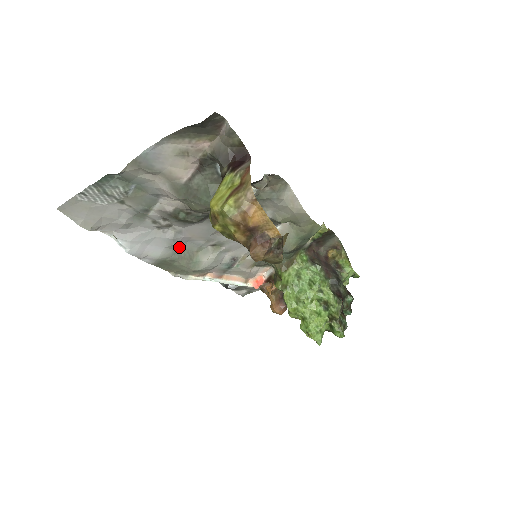
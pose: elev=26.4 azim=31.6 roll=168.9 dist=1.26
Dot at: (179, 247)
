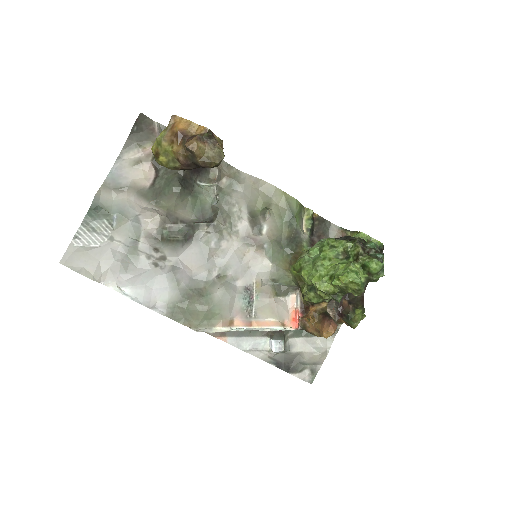
Dot at: (184, 285)
